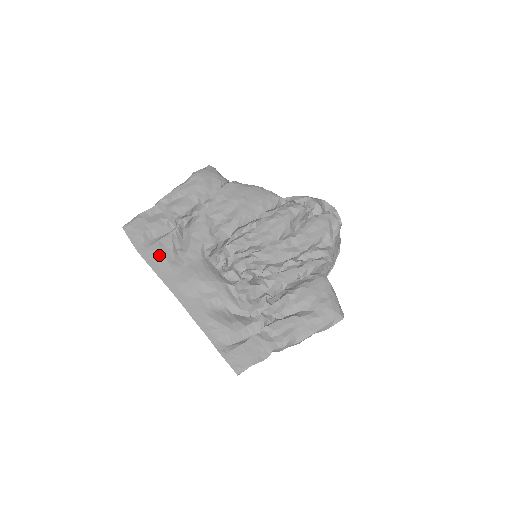
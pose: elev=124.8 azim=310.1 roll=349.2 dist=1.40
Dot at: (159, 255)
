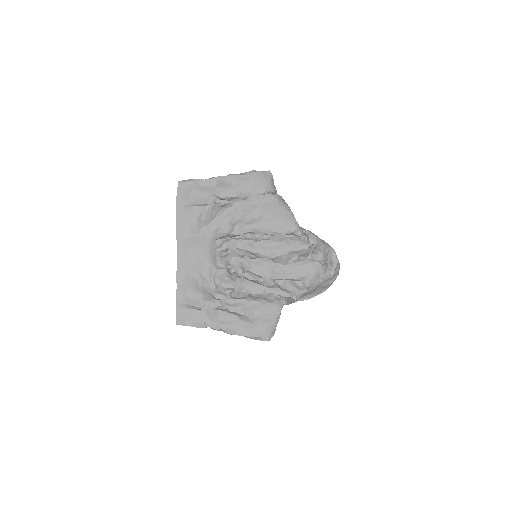
Dot at: (186, 217)
